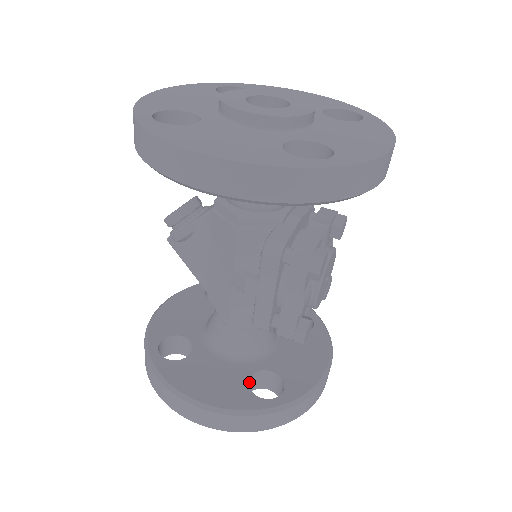
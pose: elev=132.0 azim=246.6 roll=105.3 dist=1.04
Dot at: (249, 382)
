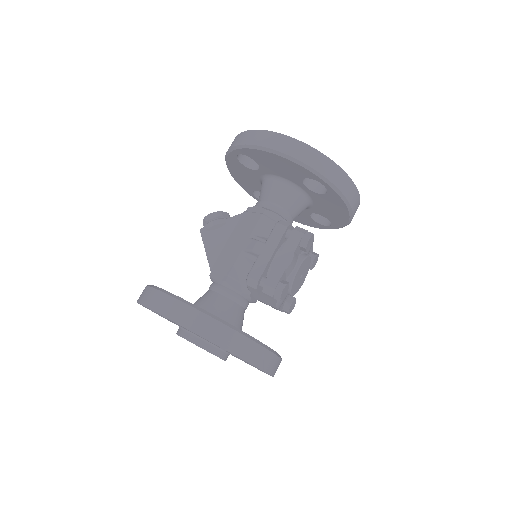
Dot at: occluded
